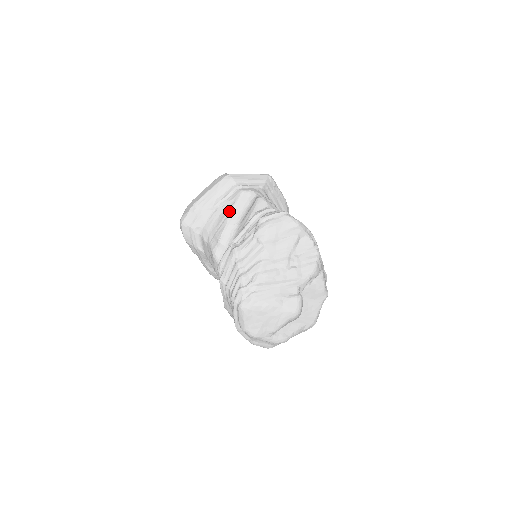
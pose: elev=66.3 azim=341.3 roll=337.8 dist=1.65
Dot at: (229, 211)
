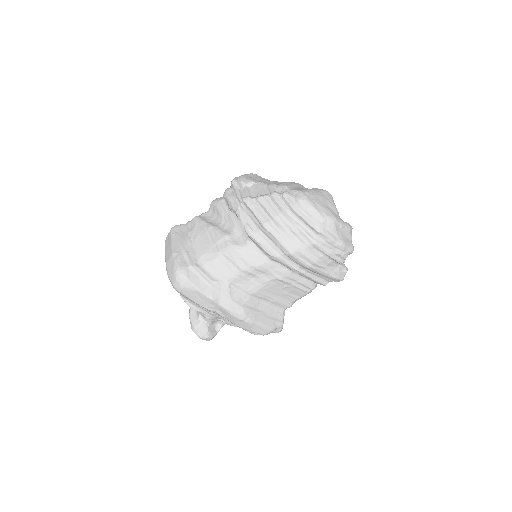
Dot at: (204, 226)
